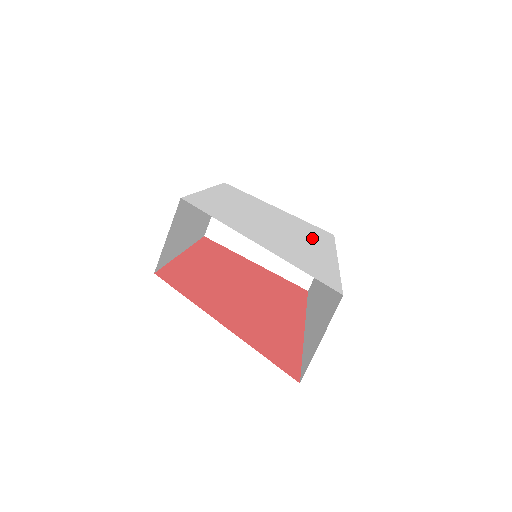
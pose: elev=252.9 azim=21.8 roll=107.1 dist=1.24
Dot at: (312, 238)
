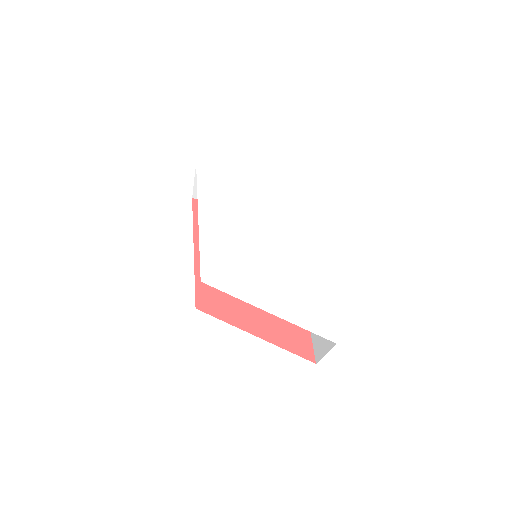
Dot at: (295, 235)
